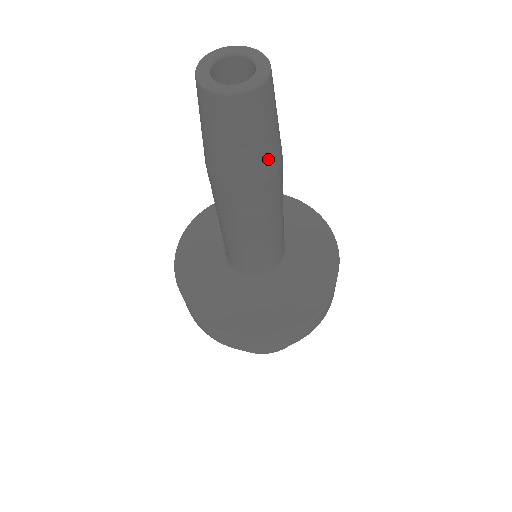
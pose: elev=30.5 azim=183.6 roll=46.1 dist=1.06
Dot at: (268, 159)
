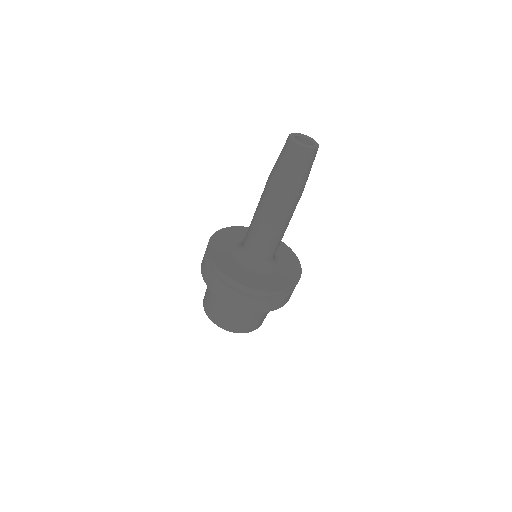
Dot at: occluded
